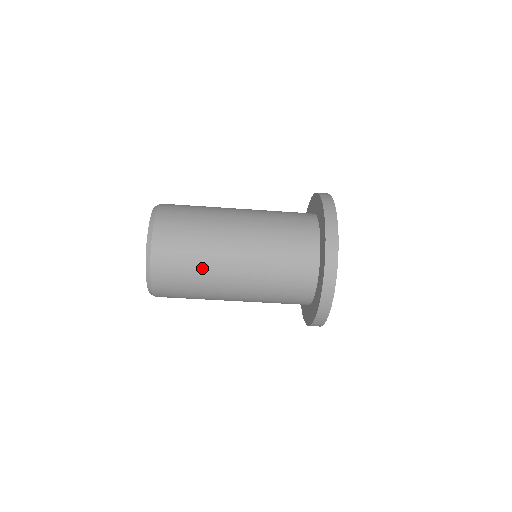
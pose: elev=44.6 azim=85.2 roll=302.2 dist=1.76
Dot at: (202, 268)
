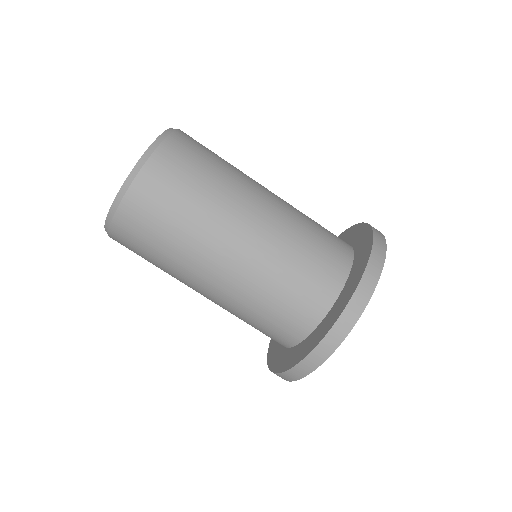
Dot at: (193, 226)
